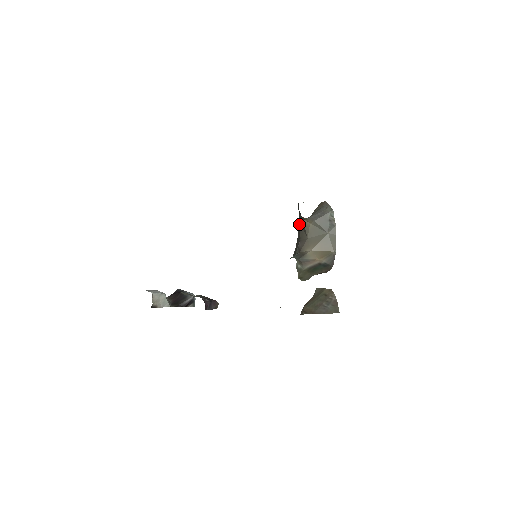
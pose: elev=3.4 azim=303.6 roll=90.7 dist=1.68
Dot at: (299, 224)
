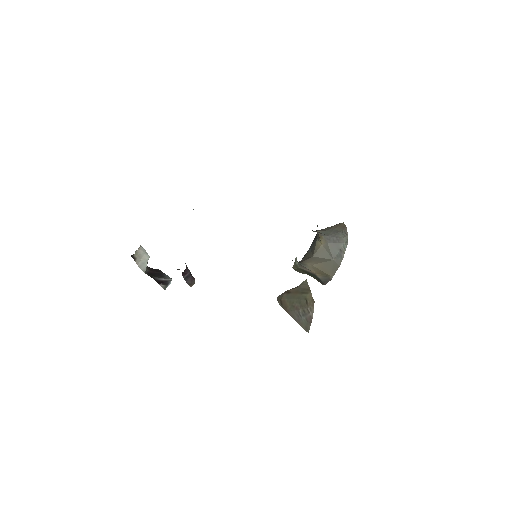
Dot at: (309, 248)
